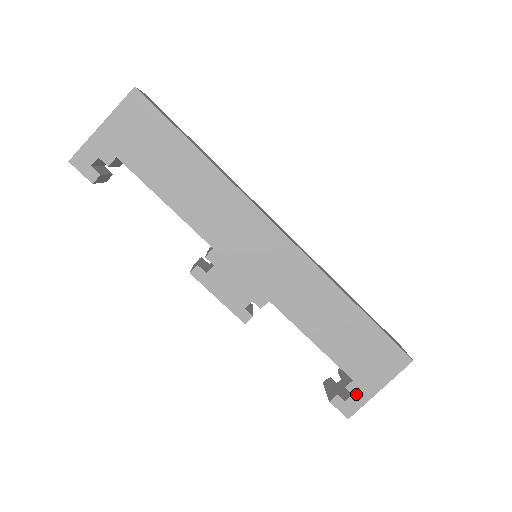
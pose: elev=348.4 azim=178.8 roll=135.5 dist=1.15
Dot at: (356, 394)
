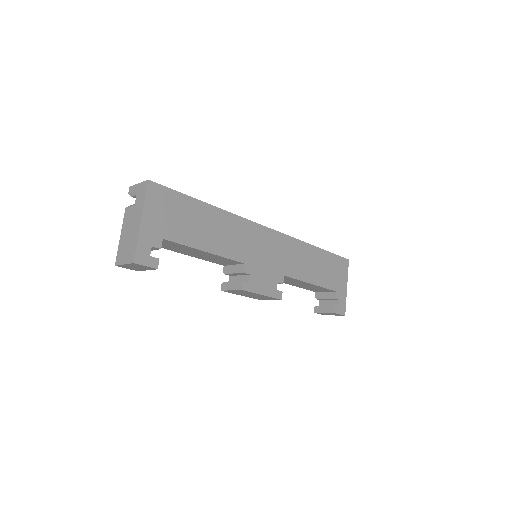
Dot at: (341, 298)
